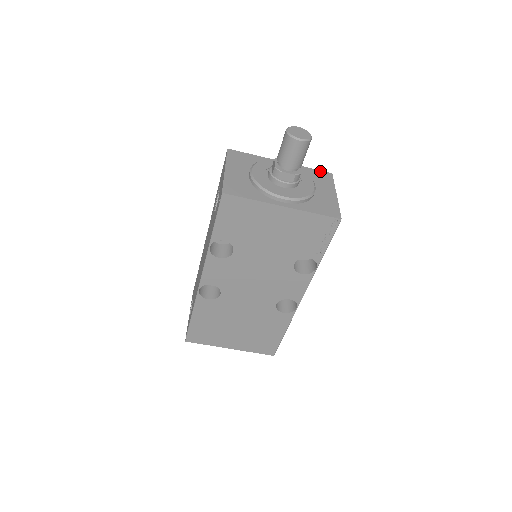
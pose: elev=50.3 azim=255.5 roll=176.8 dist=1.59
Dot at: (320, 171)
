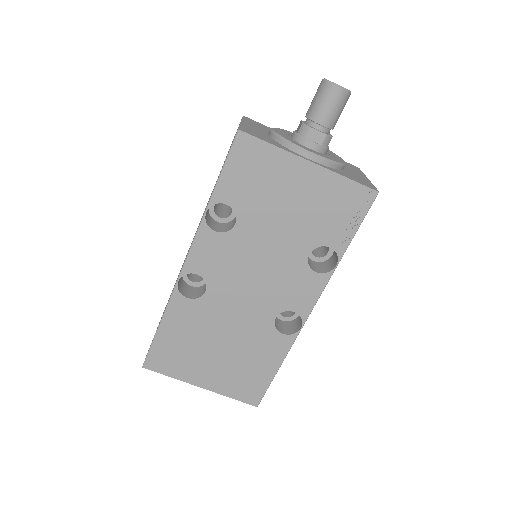
Dot at: (346, 162)
